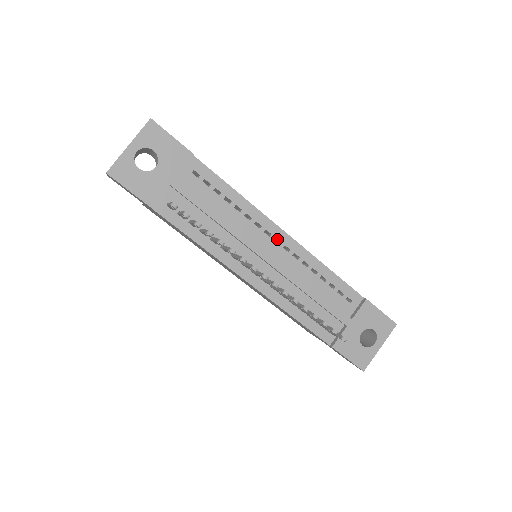
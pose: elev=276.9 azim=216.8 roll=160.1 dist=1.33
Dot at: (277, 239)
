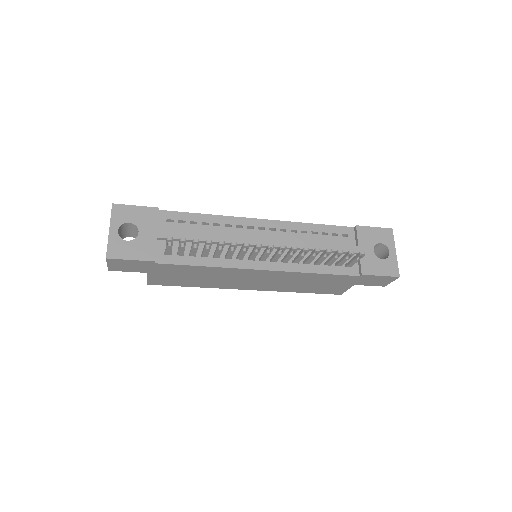
Dot at: (260, 228)
